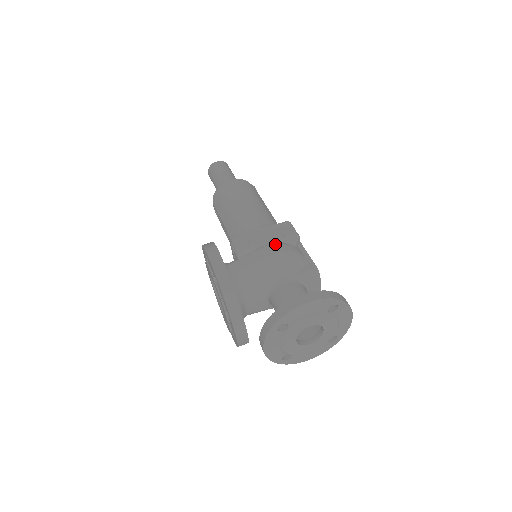
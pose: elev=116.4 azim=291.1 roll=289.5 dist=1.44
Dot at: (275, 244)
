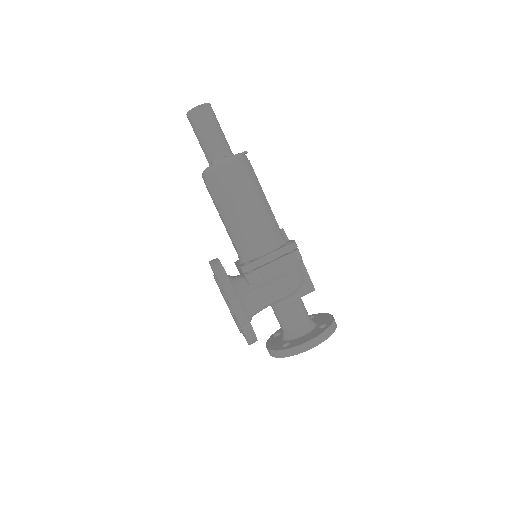
Dot at: (284, 278)
